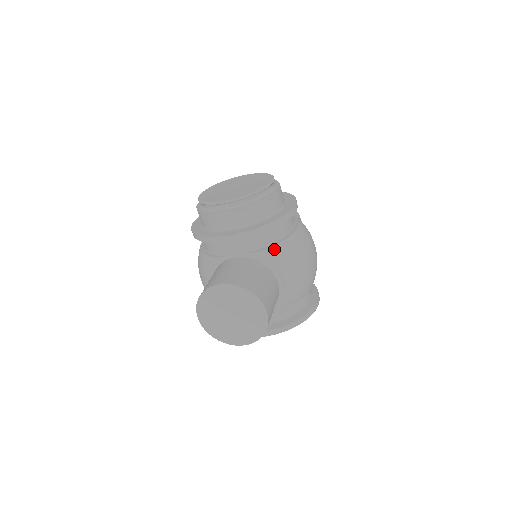
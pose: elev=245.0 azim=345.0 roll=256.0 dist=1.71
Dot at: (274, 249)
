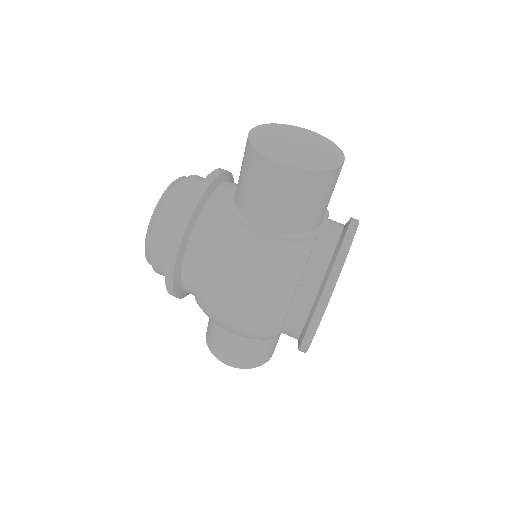
Dot at: occluded
